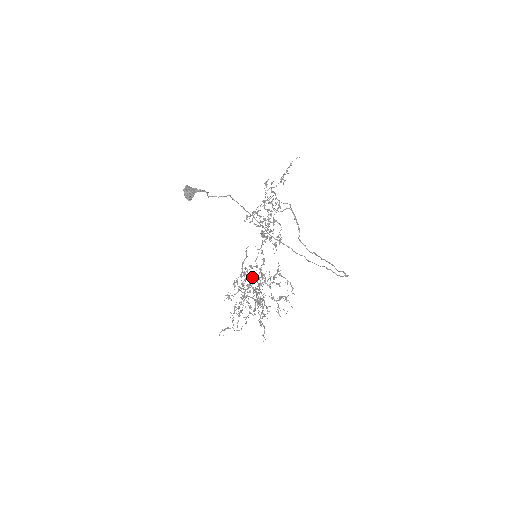
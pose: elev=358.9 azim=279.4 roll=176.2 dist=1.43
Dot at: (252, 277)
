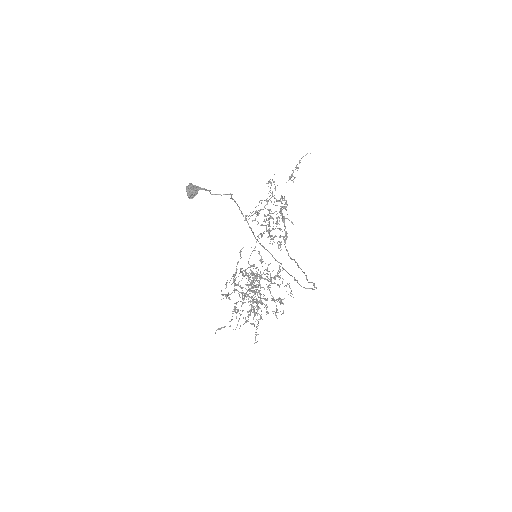
Dot at: (254, 276)
